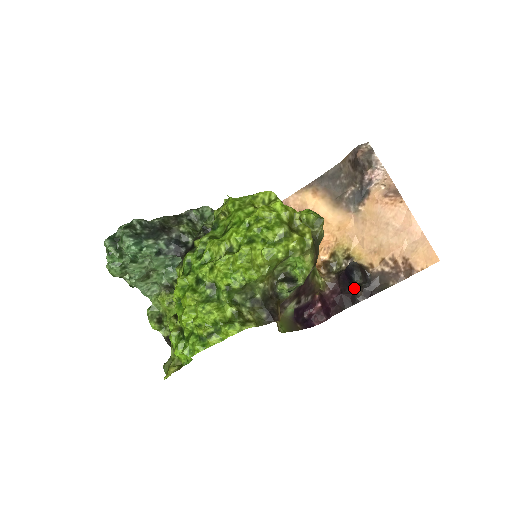
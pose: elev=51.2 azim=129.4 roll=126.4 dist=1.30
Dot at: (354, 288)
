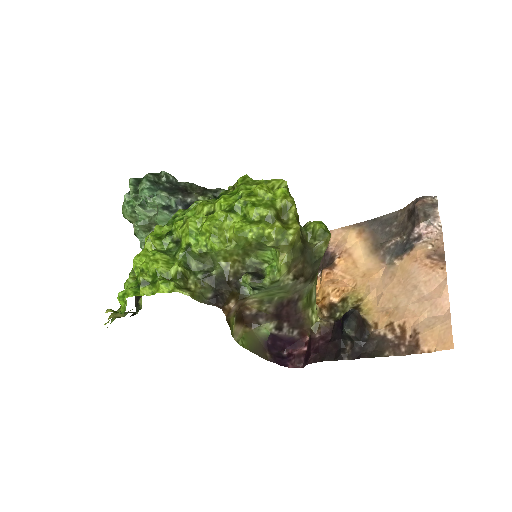
Dot at: (344, 341)
